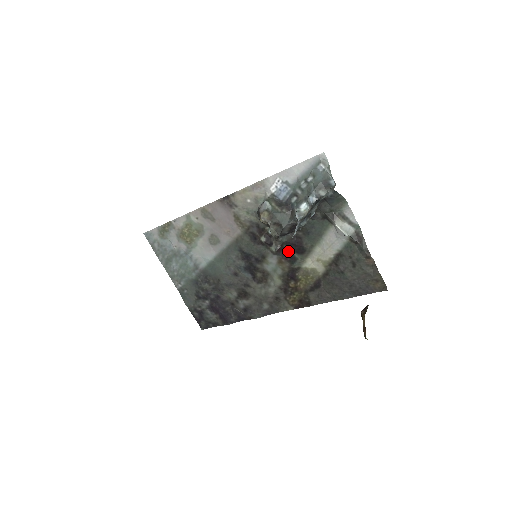
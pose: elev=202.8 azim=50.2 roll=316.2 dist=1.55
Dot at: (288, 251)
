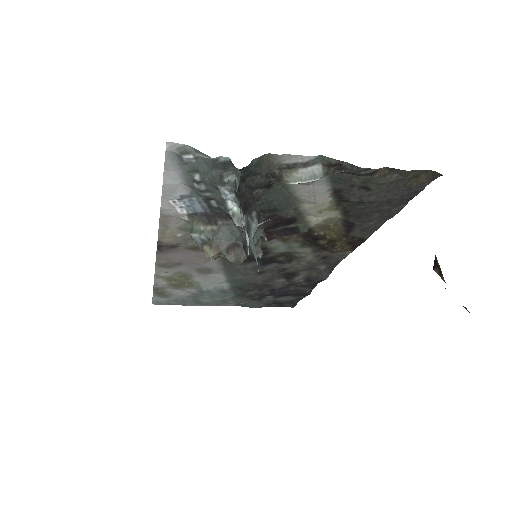
Dot at: (278, 230)
